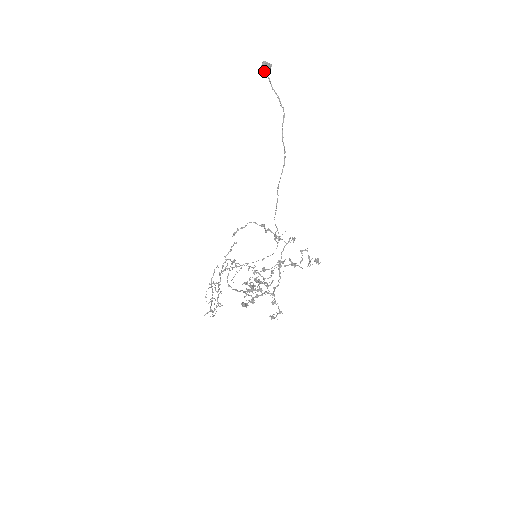
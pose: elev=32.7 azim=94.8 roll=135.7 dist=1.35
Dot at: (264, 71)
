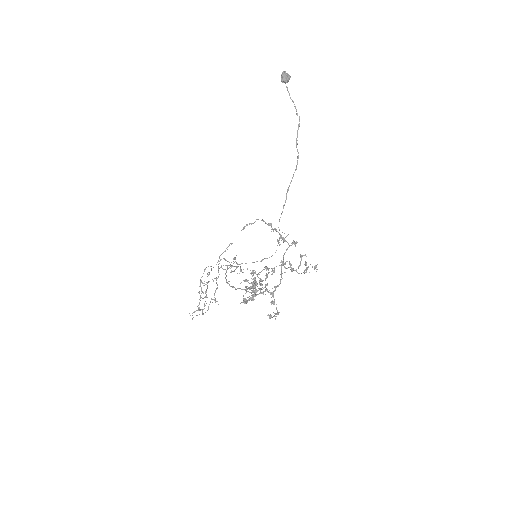
Dot at: (284, 80)
